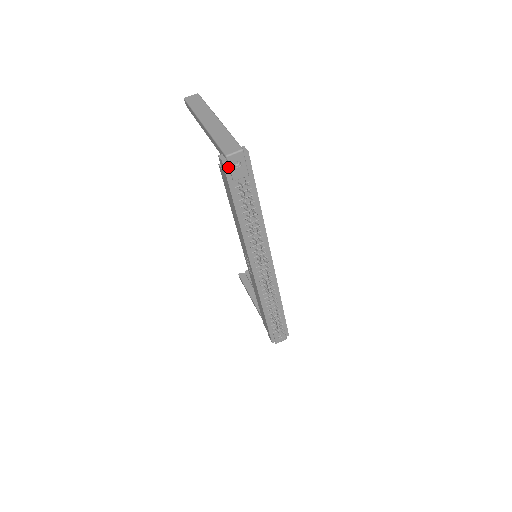
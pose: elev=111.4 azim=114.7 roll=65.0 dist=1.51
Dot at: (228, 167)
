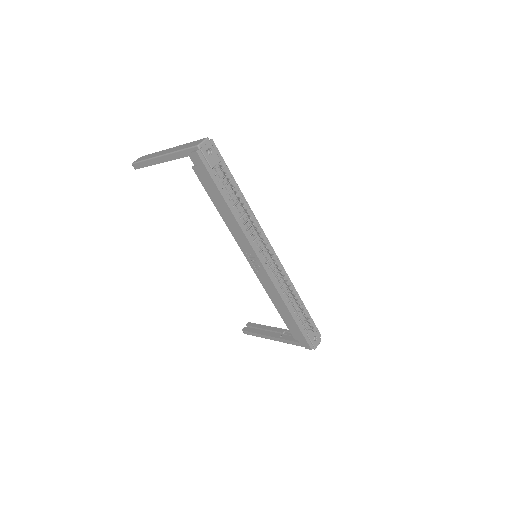
Dot at: (203, 156)
